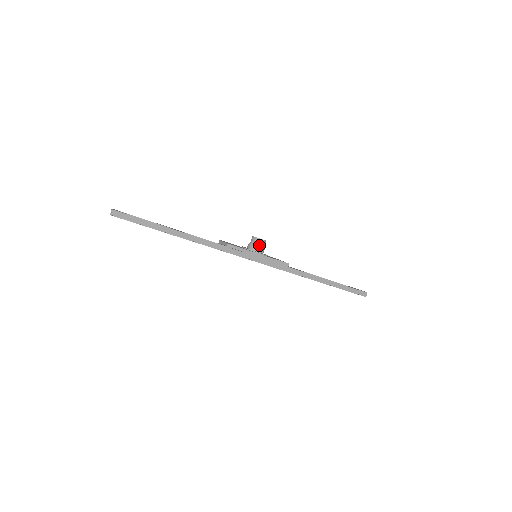
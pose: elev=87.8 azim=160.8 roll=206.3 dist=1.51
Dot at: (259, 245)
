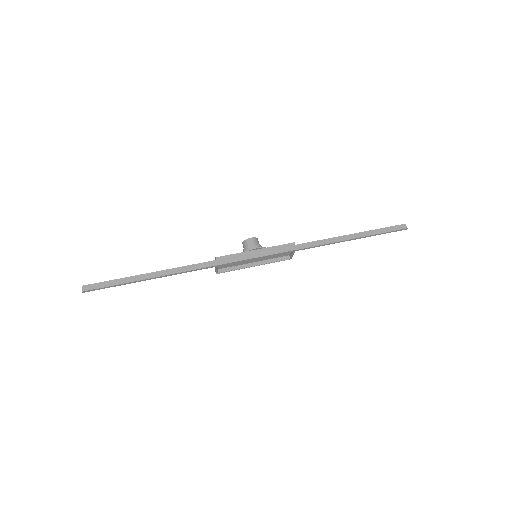
Dot at: (251, 244)
